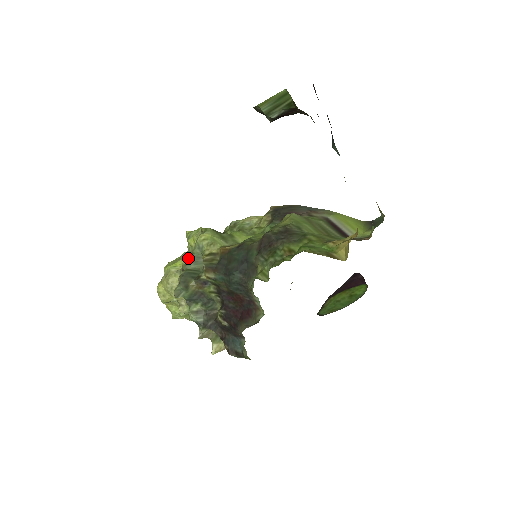
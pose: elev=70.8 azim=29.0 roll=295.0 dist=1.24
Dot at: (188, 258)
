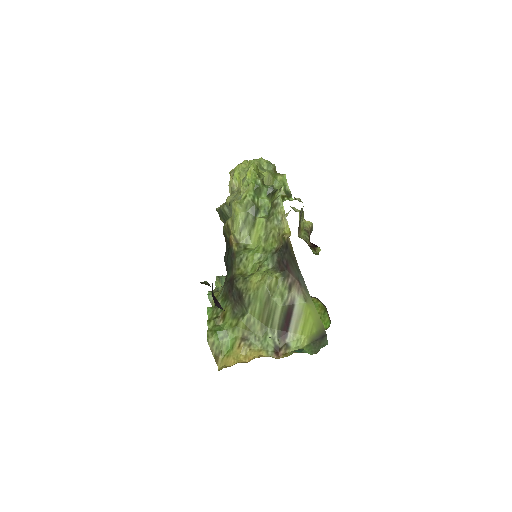
Dot at: (229, 201)
